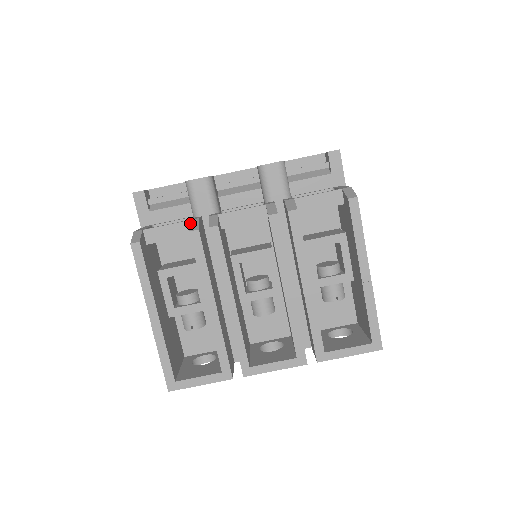
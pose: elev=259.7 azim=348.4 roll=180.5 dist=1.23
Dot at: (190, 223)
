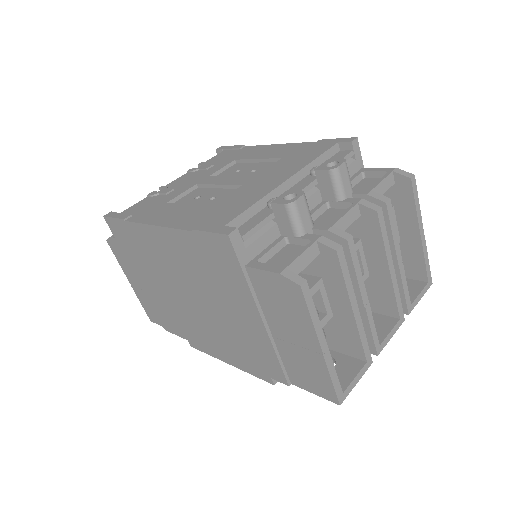
Dot at: (323, 243)
